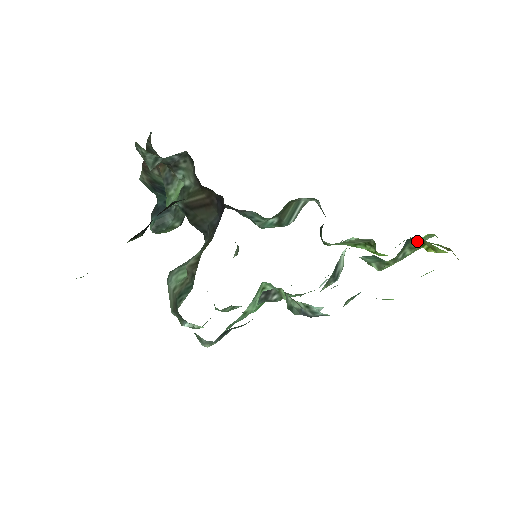
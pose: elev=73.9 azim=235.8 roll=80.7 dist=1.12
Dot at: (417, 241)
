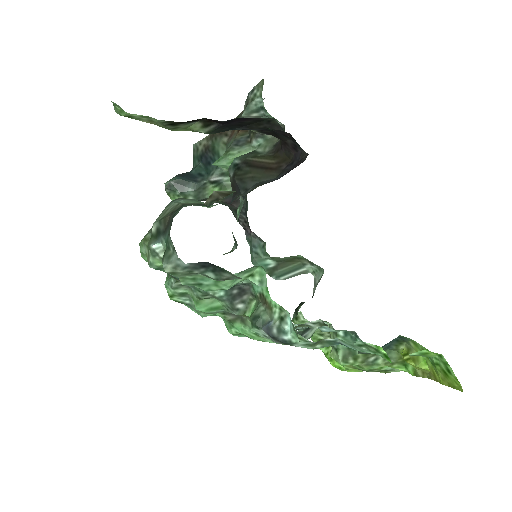
Dot at: (399, 351)
